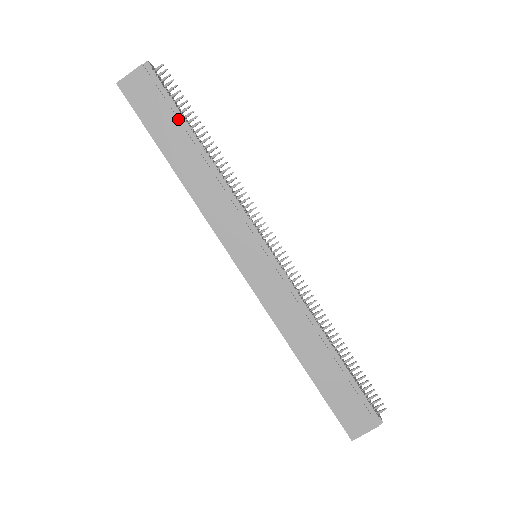
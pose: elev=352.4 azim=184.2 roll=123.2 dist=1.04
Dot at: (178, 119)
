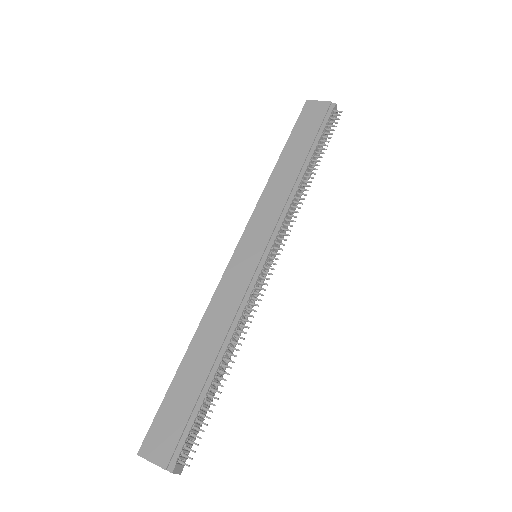
Dot at: (314, 140)
